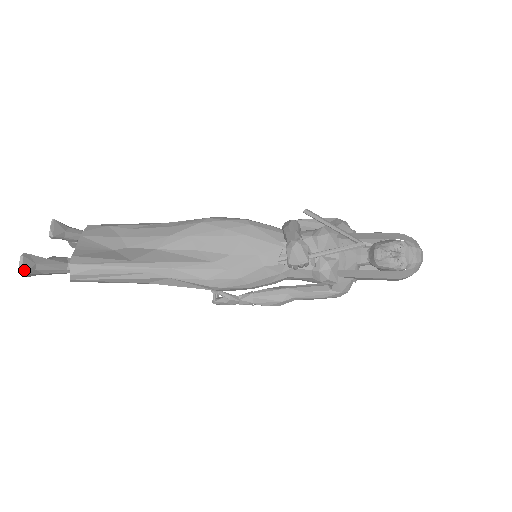
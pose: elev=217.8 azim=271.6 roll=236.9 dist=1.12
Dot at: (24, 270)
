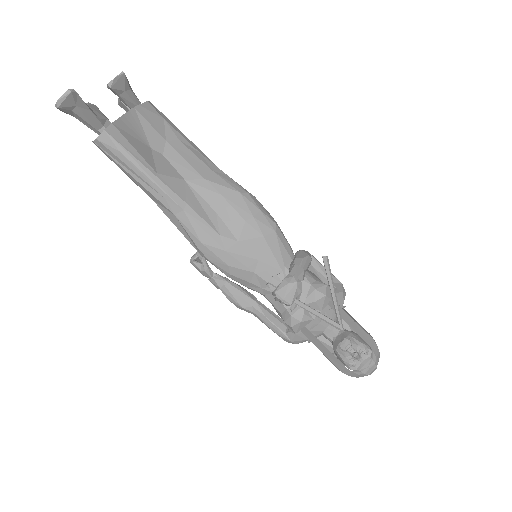
Dot at: (62, 104)
